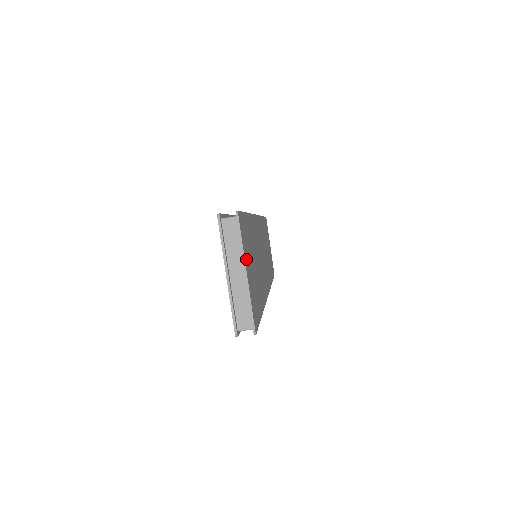
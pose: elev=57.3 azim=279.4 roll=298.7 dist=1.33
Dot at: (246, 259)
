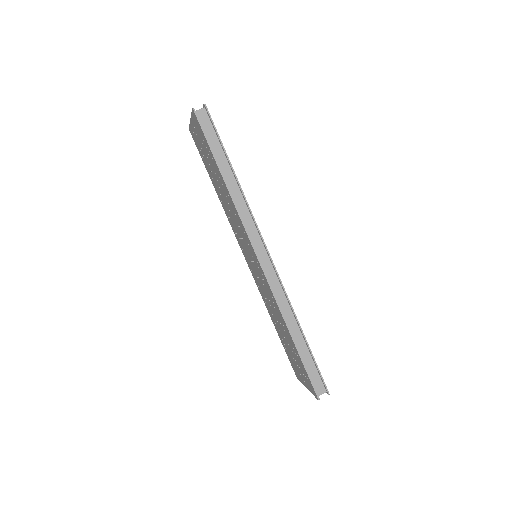
Dot at: occluded
